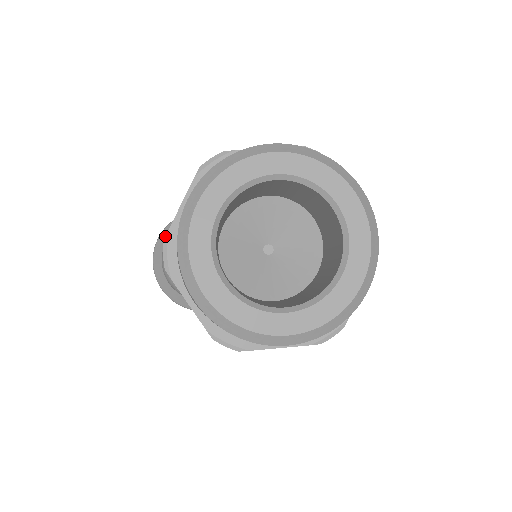
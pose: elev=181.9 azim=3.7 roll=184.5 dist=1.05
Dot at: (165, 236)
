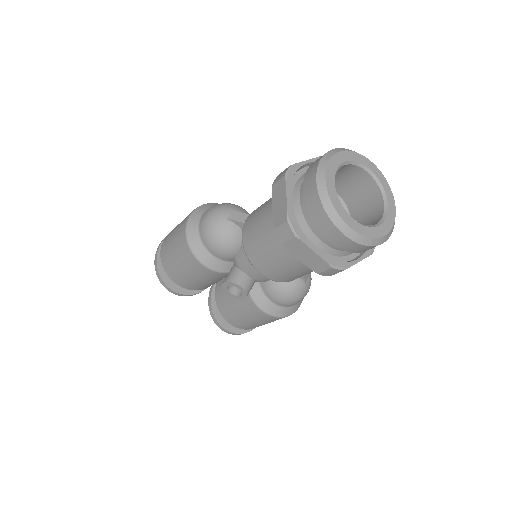
Dot at: (293, 164)
